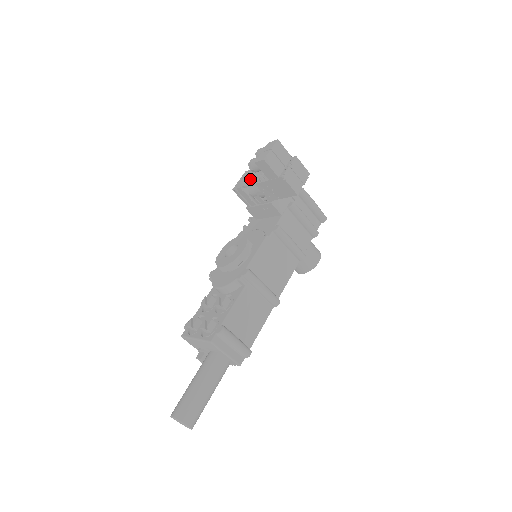
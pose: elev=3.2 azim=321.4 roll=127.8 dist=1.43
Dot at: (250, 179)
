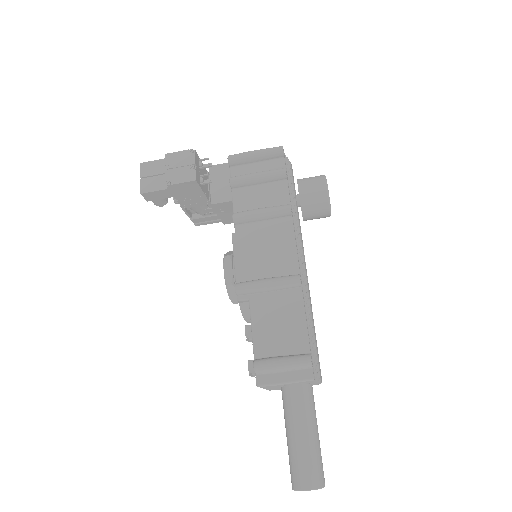
Dot at: occluded
